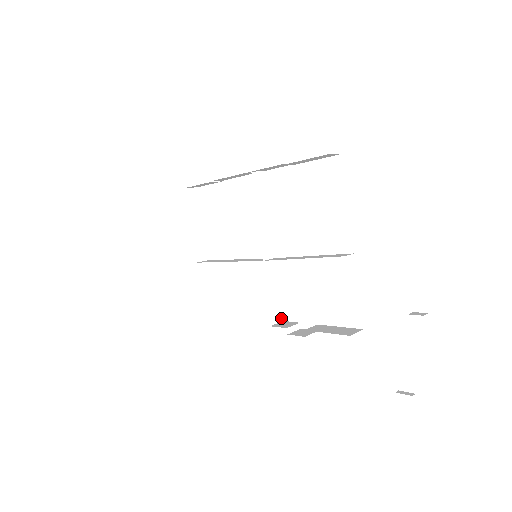
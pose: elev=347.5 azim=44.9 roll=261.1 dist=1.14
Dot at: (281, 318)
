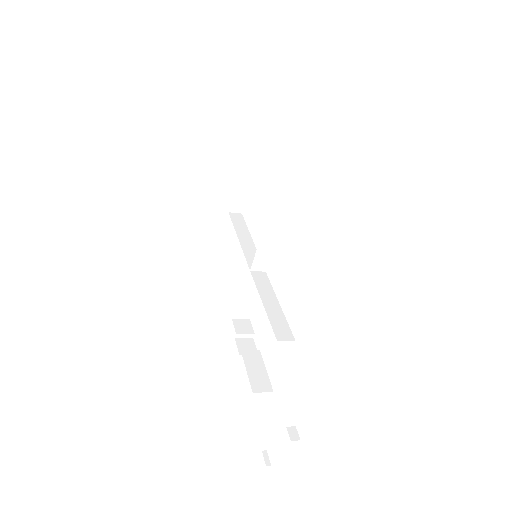
Dot at: (248, 316)
